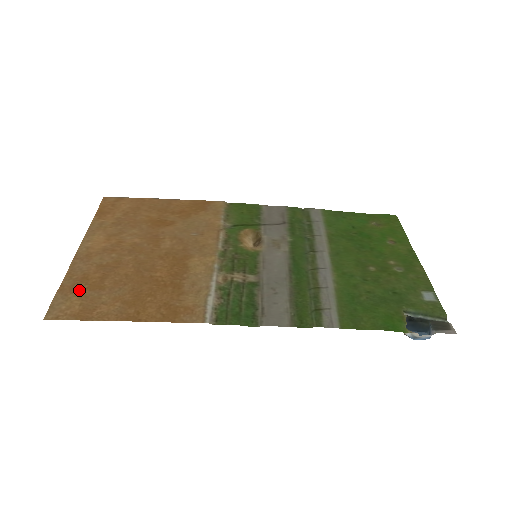
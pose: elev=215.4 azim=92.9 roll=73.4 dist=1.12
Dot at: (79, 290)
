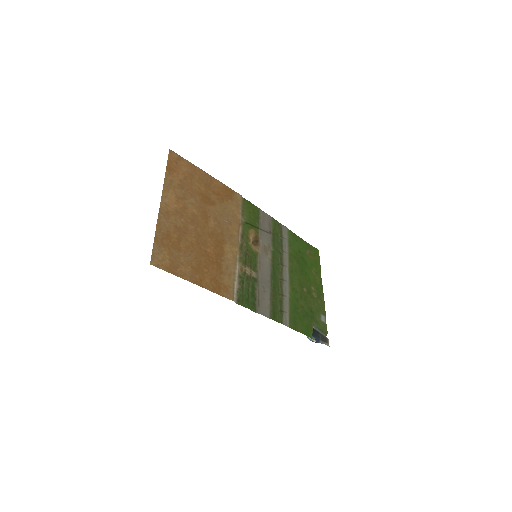
Dot at: (167, 246)
